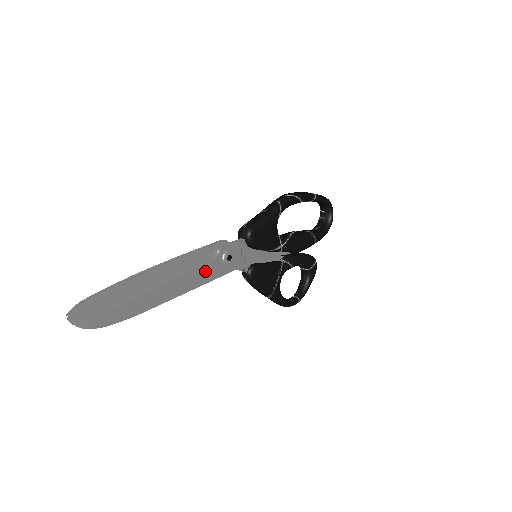
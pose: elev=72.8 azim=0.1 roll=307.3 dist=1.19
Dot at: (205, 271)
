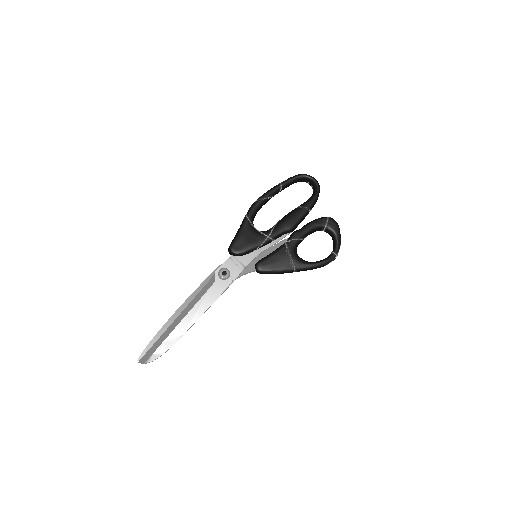
Dot at: (212, 292)
